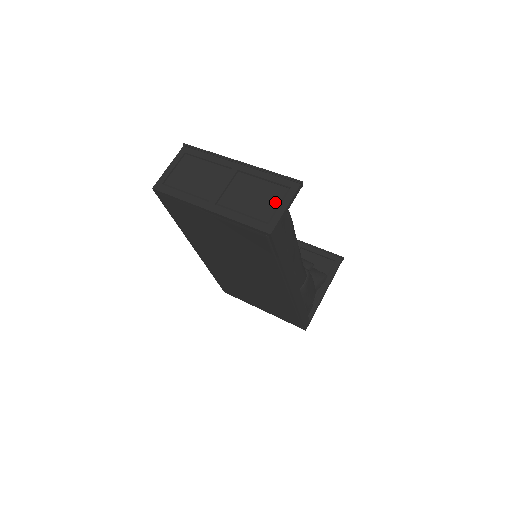
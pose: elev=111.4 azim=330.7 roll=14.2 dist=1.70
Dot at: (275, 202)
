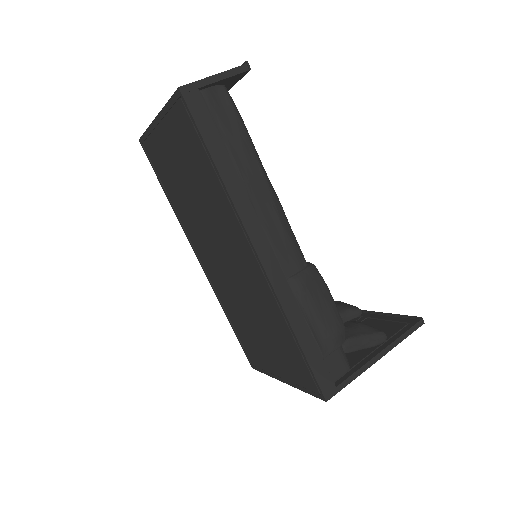
Dot at: occluded
